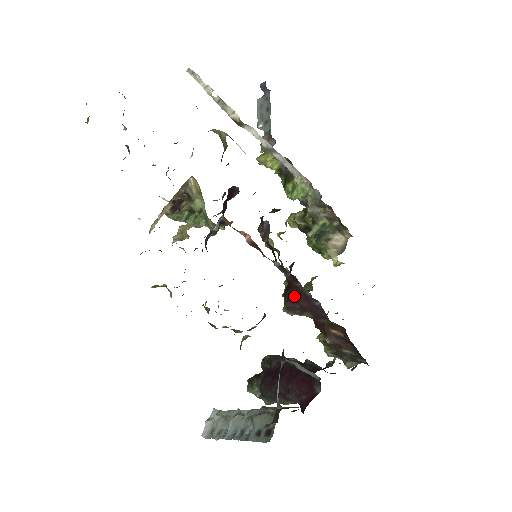
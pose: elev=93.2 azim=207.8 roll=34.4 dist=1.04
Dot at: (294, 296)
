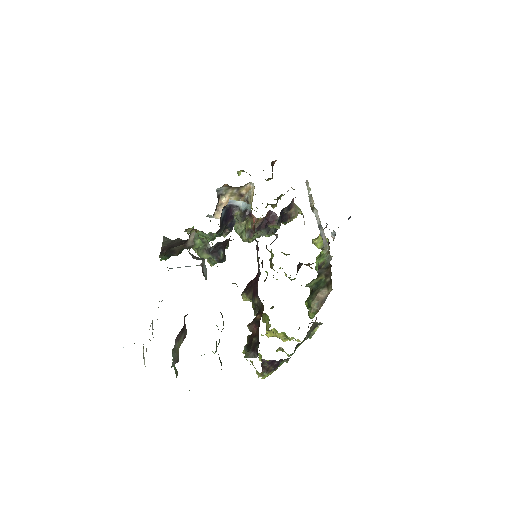
Dot at: occluded
